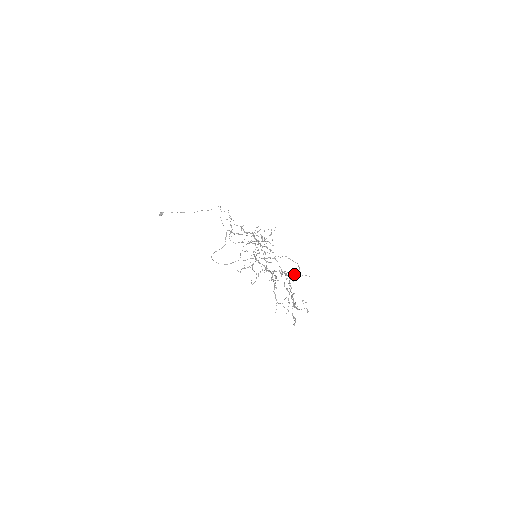
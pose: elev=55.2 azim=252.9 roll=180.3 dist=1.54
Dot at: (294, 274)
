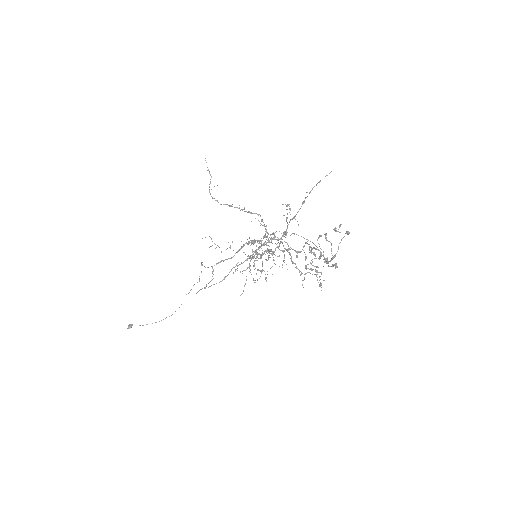
Dot at: (309, 192)
